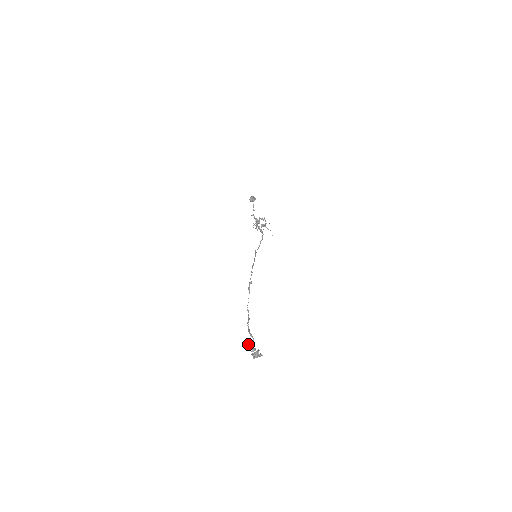
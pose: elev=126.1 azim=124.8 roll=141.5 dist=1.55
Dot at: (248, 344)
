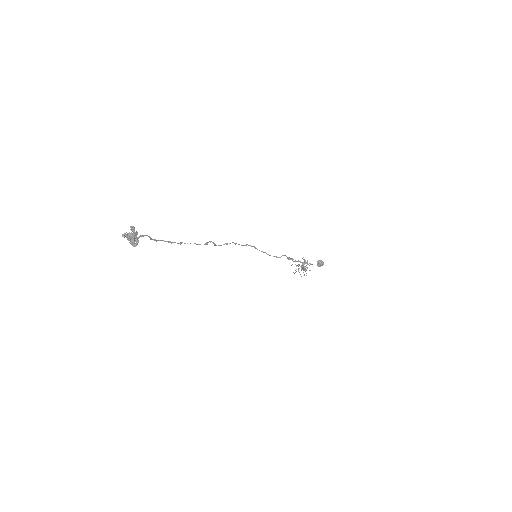
Dot at: (131, 226)
